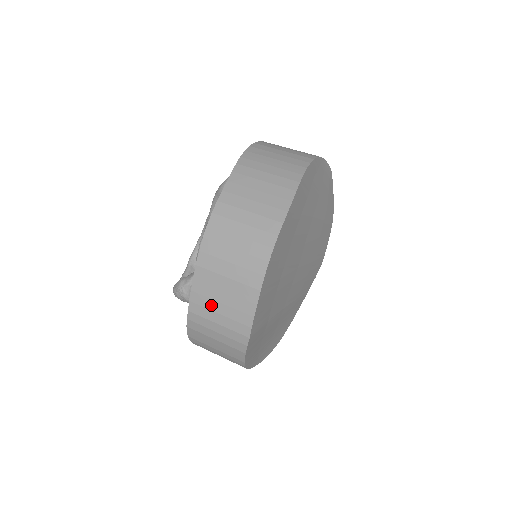
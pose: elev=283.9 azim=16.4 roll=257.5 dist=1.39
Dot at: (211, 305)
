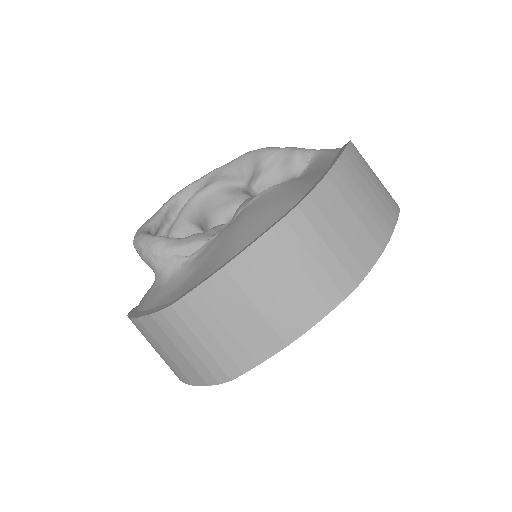
Dot at: (210, 321)
